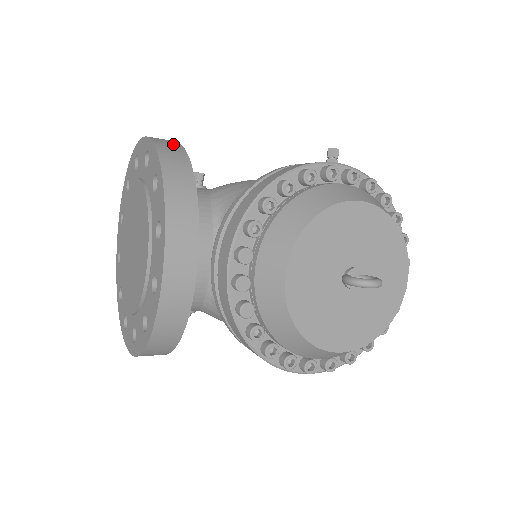
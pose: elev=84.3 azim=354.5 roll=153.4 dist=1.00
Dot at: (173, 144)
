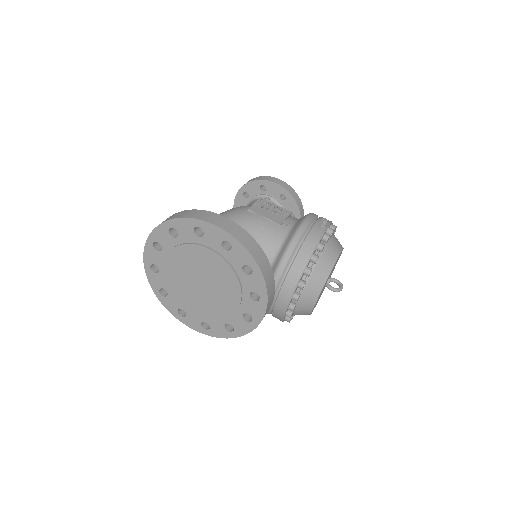
Dot at: (246, 236)
